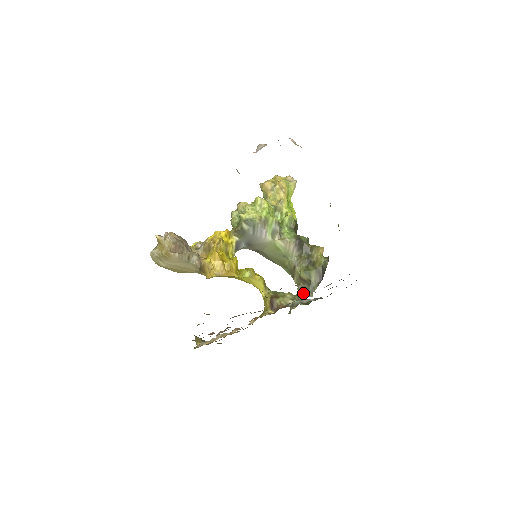
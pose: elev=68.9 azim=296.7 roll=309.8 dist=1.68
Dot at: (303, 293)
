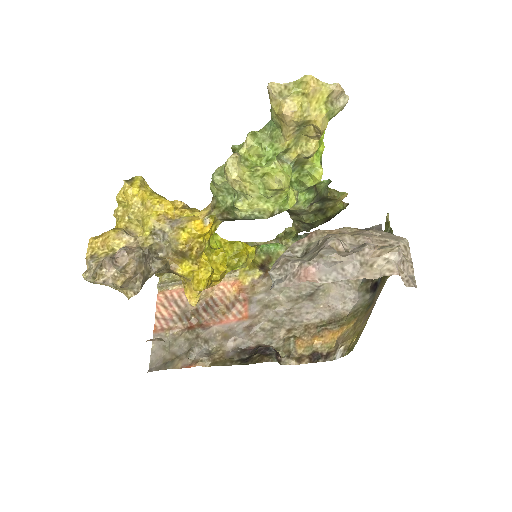
Dot at: (299, 231)
